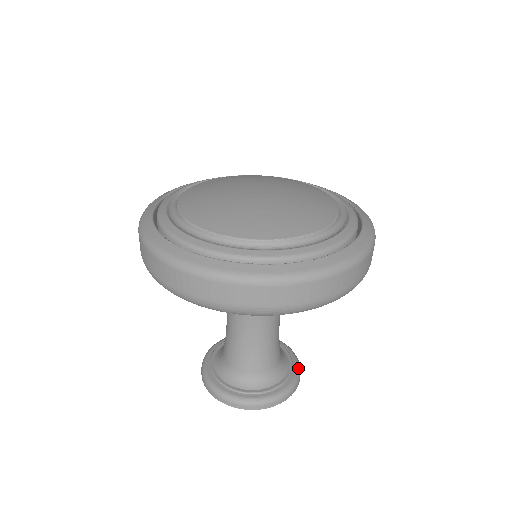
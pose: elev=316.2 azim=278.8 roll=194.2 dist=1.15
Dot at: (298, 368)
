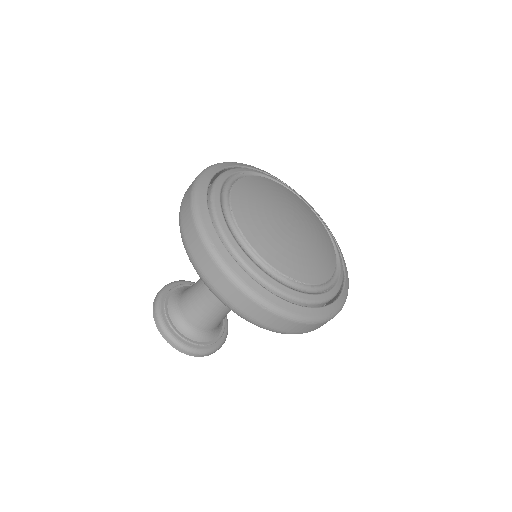
Dot at: (224, 341)
